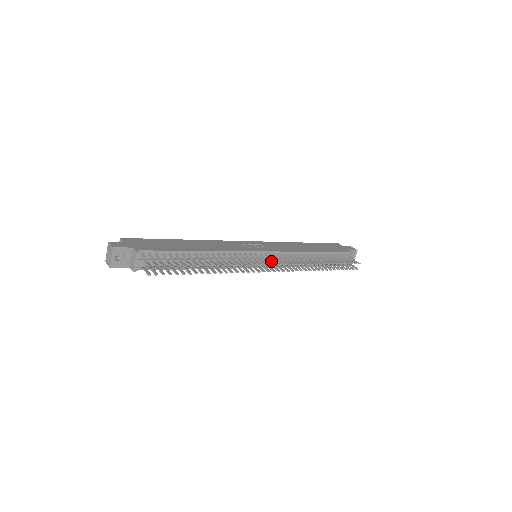
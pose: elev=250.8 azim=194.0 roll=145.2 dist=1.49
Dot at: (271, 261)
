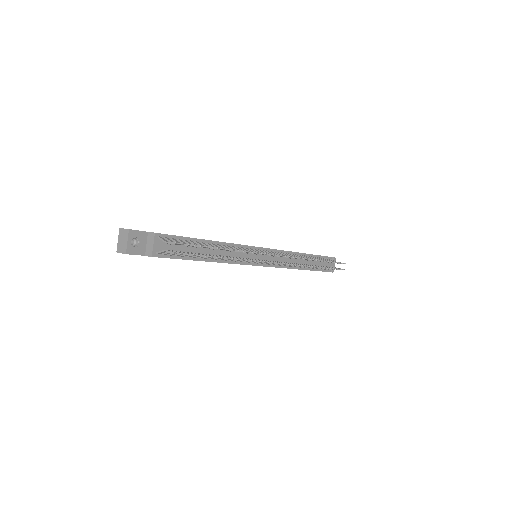
Dot at: occluded
